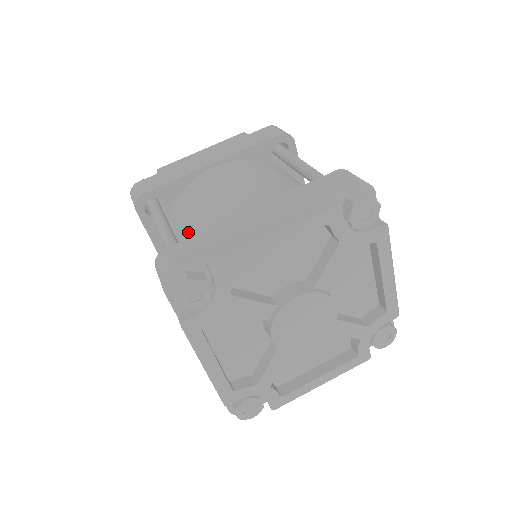
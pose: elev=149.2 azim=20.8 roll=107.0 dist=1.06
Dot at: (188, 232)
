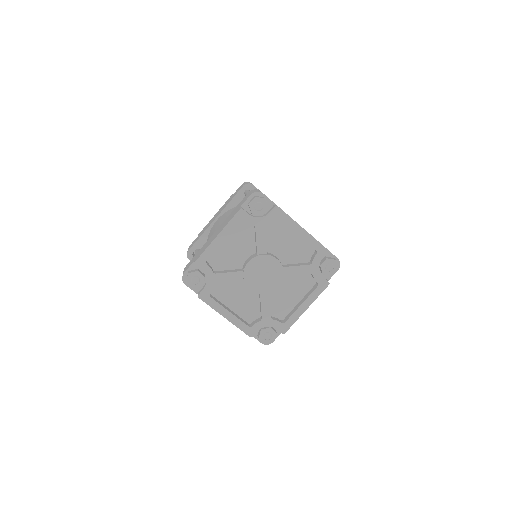
Dot at: occluded
